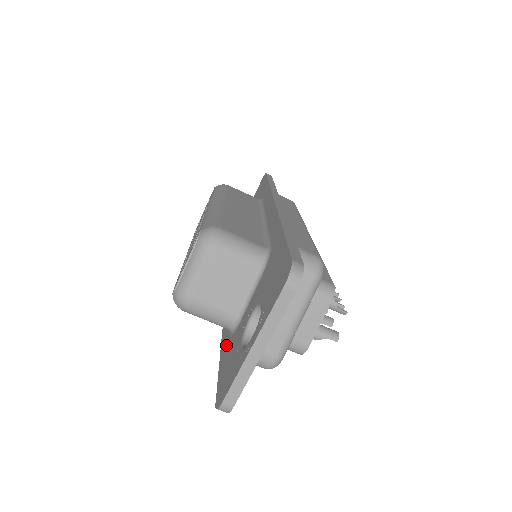
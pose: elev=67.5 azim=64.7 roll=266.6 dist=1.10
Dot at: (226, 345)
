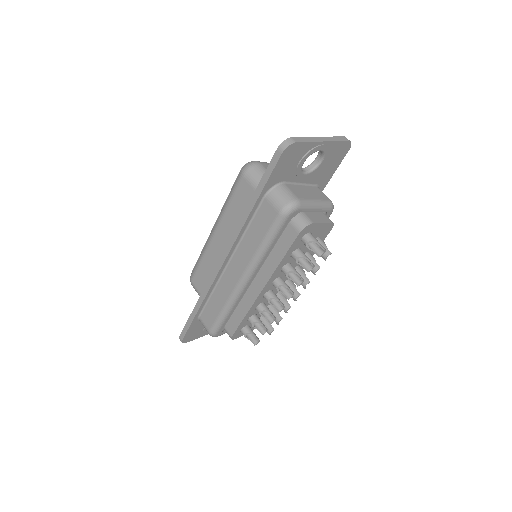
Dot at: occluded
